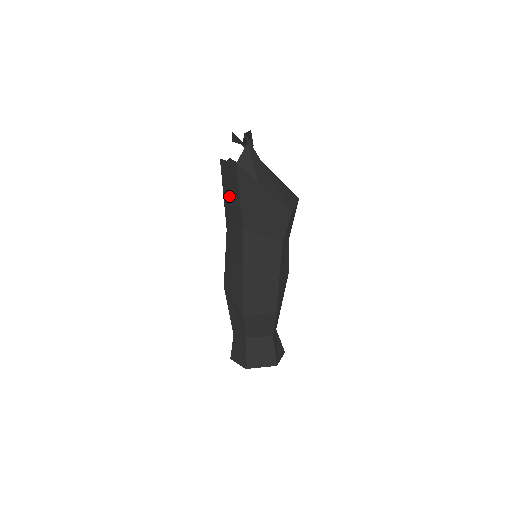
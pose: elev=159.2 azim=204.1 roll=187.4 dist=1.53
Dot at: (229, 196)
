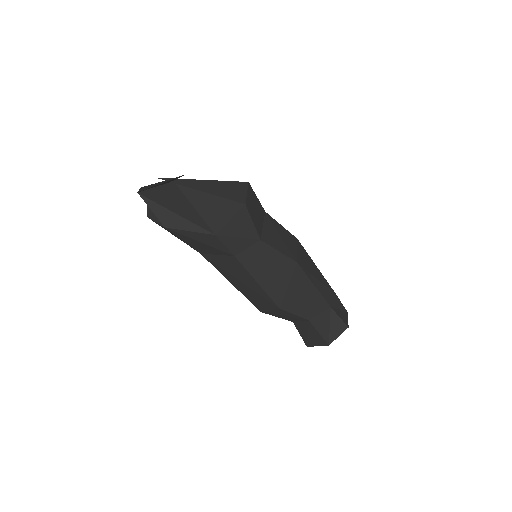
Dot at: occluded
